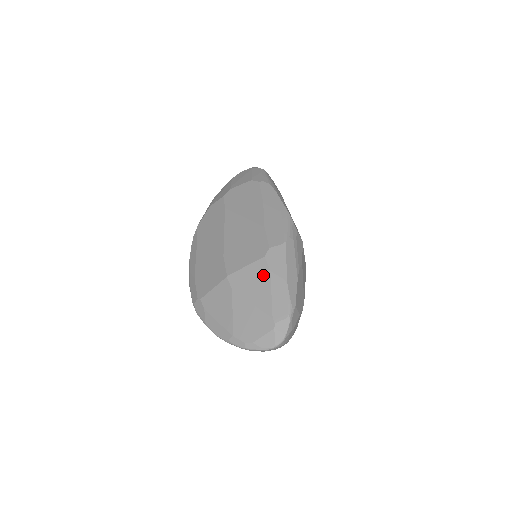
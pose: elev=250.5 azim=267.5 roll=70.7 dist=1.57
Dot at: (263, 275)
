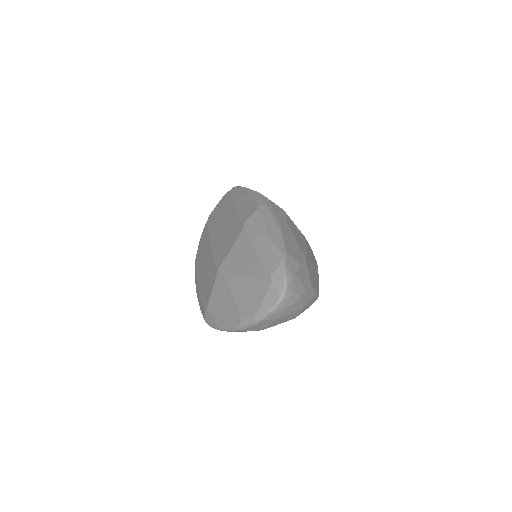
Dot at: (246, 245)
